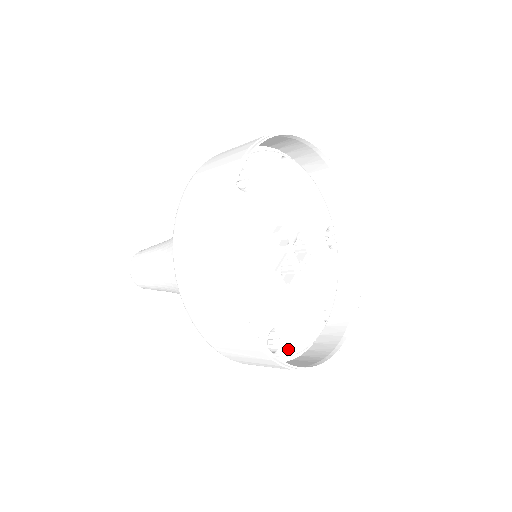
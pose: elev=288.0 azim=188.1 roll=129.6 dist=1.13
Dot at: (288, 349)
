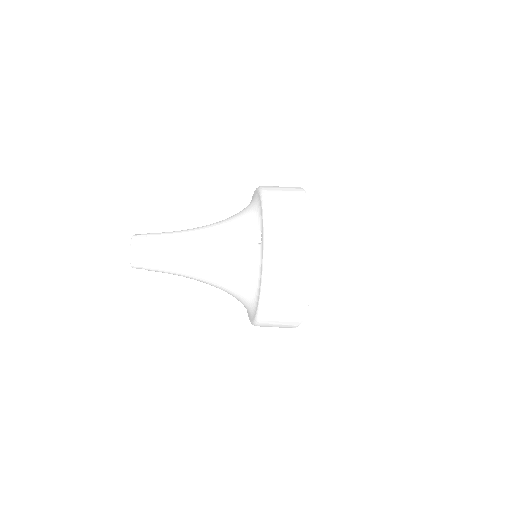
Dot at: occluded
